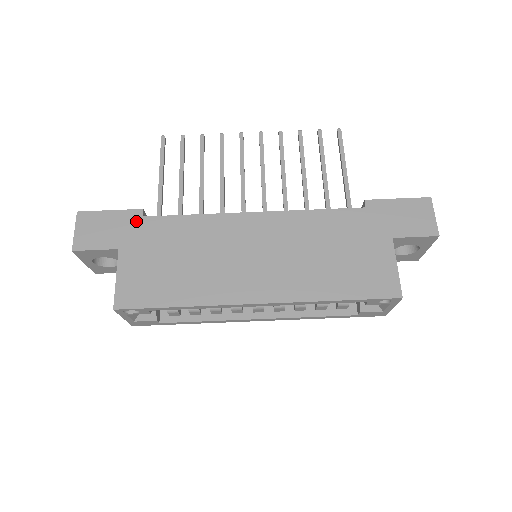
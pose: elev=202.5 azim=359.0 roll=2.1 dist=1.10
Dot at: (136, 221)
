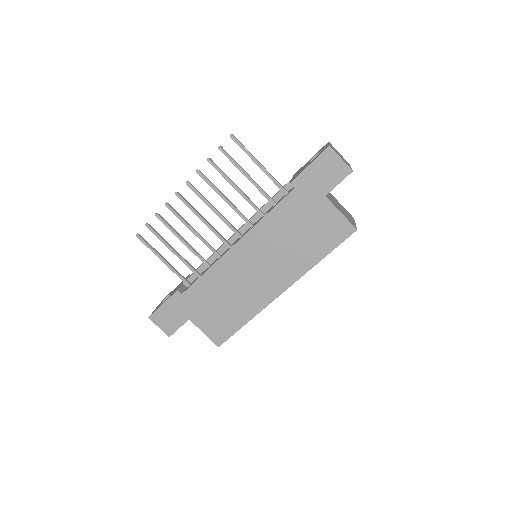
Dot at: (181, 299)
